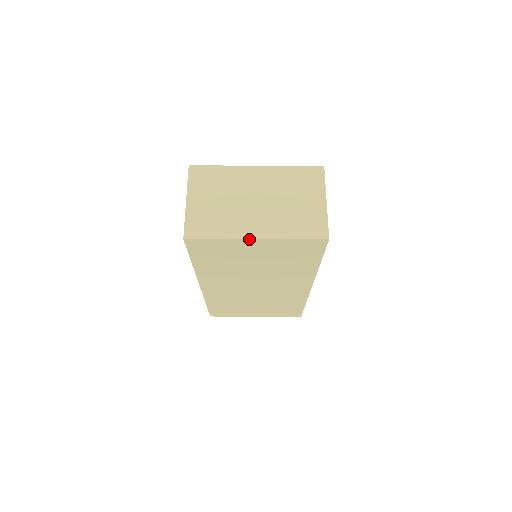
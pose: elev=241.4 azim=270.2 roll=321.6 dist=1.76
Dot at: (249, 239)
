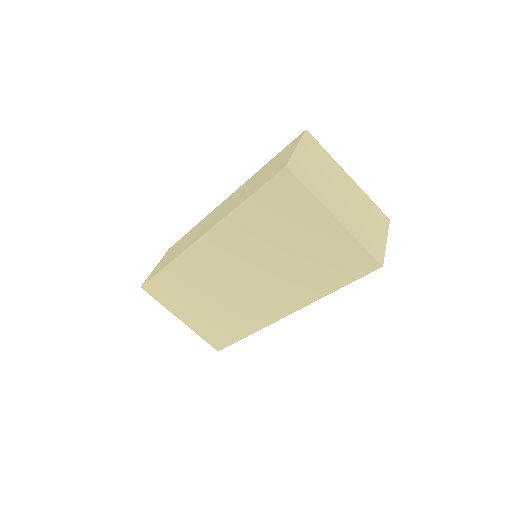
Dot at: (331, 213)
